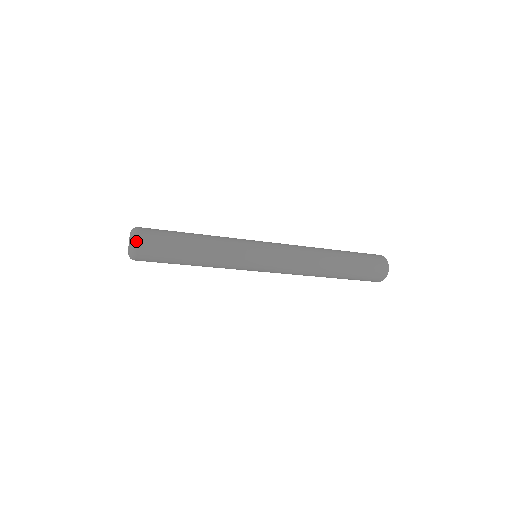
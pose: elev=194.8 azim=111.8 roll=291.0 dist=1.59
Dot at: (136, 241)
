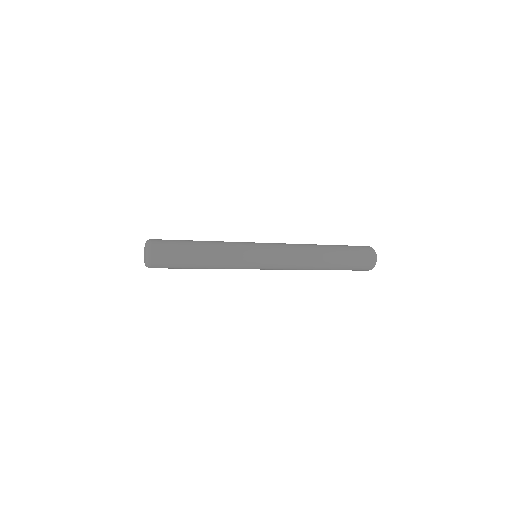
Dot at: (150, 249)
